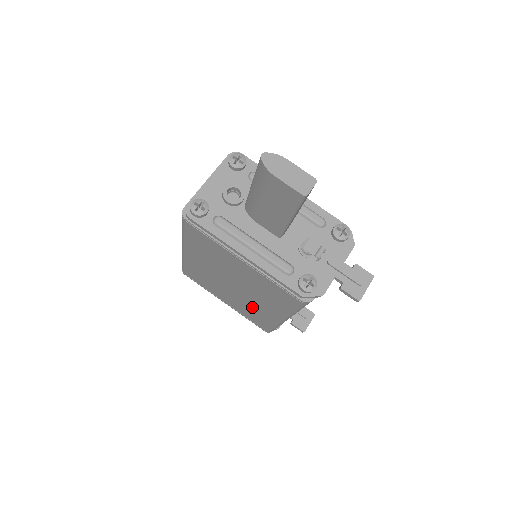
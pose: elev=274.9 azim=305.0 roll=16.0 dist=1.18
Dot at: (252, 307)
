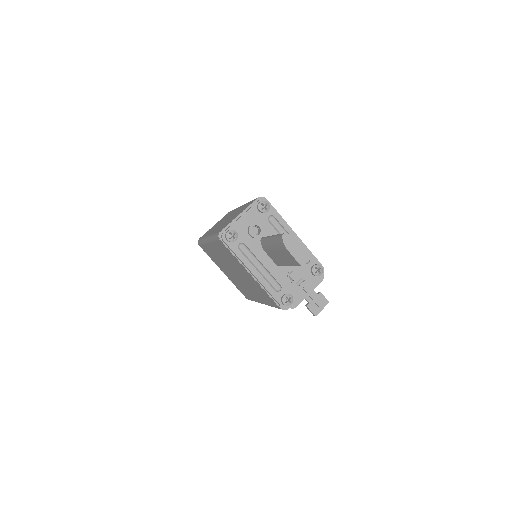
Dot at: (244, 287)
